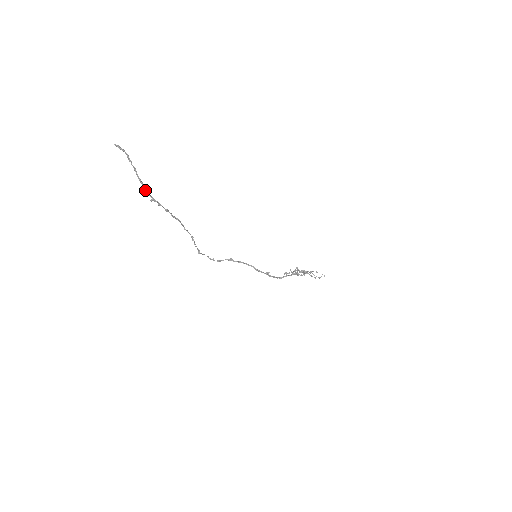
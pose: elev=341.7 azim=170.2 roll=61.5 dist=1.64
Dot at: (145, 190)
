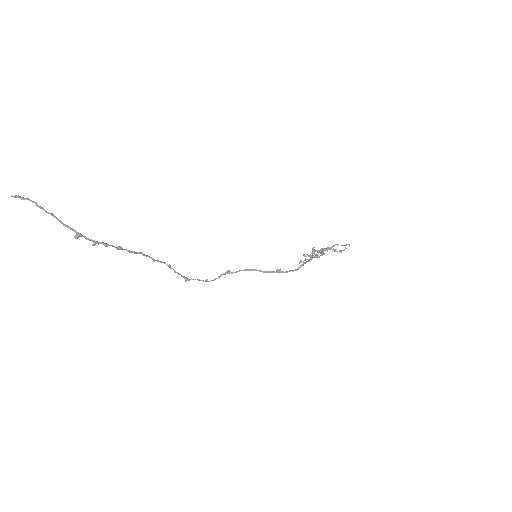
Dot at: (78, 235)
